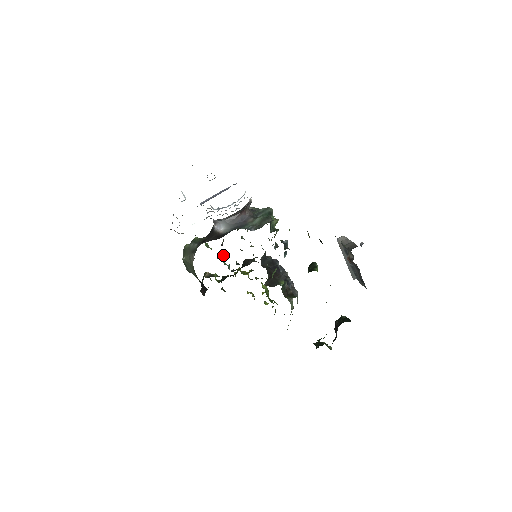
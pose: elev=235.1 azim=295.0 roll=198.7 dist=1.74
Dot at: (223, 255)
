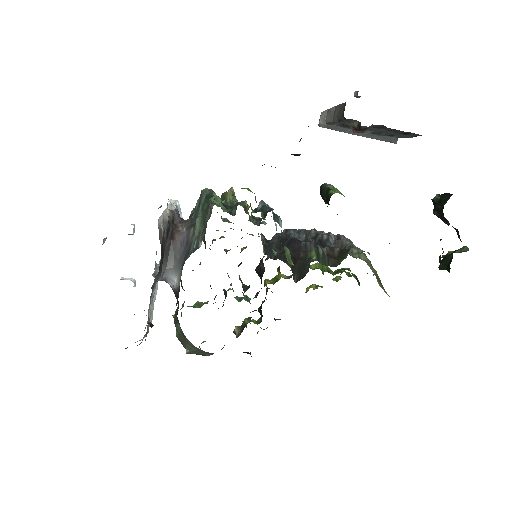
Dot at: (225, 295)
